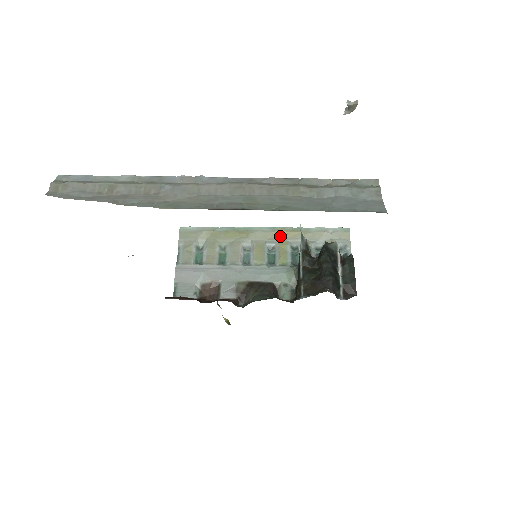
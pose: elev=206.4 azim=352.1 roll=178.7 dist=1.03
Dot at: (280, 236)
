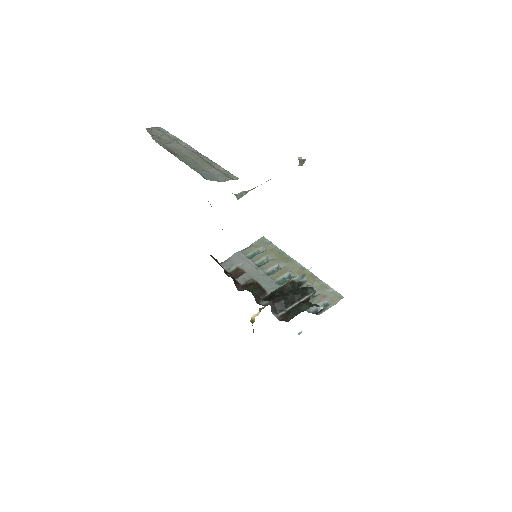
Dot at: (301, 273)
